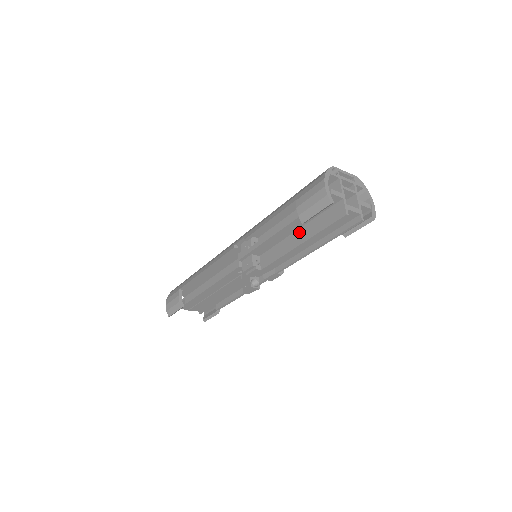
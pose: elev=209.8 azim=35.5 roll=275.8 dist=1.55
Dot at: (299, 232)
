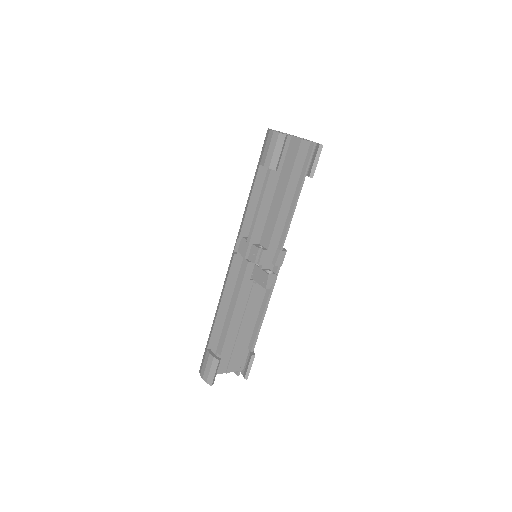
Dot at: (277, 191)
